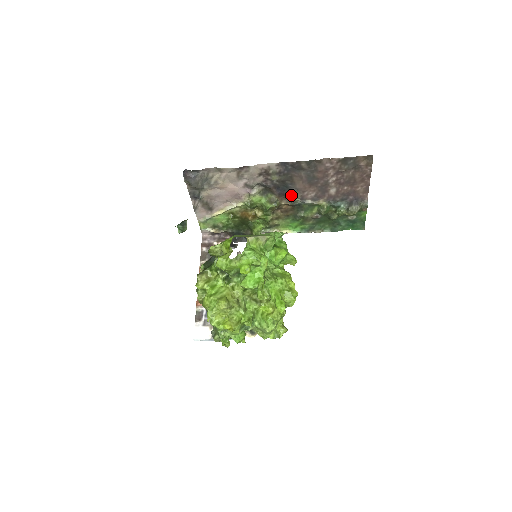
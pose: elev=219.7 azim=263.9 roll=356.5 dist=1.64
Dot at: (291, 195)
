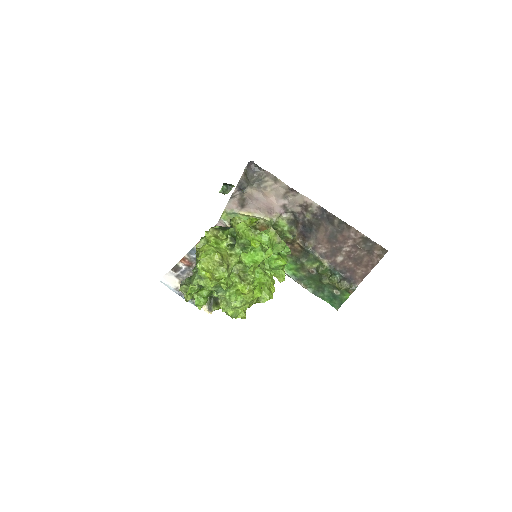
Dot at: (308, 239)
